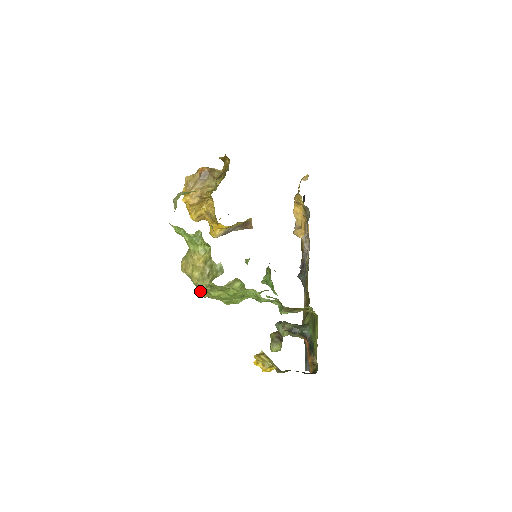
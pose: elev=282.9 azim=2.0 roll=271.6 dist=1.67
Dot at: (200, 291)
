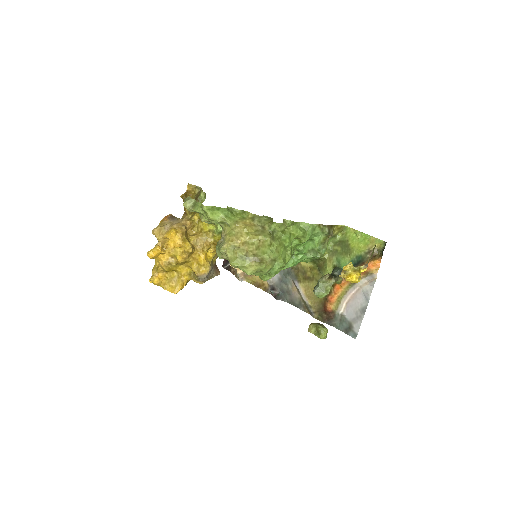
Dot at: (257, 264)
